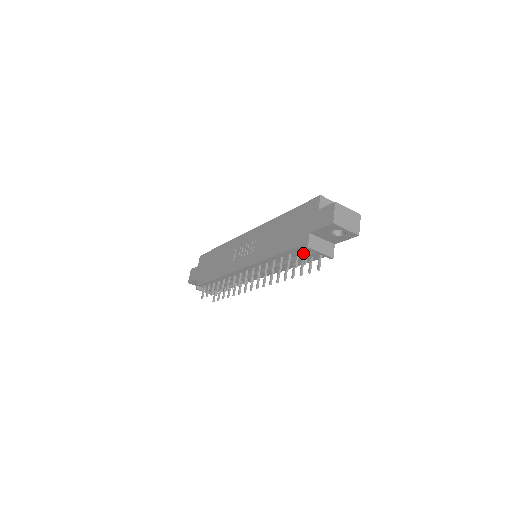
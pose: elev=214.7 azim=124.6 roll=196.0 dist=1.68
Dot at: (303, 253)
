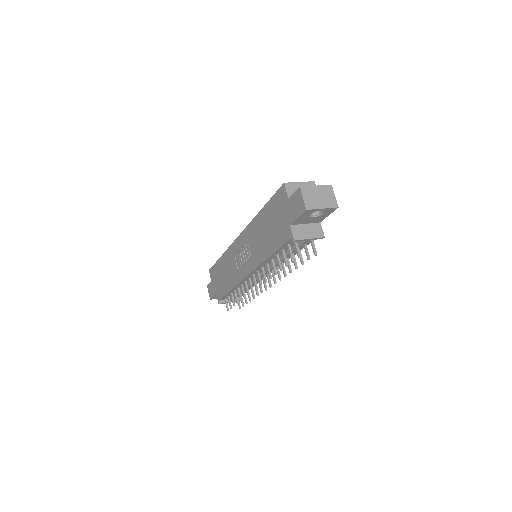
Dot at: occluded
